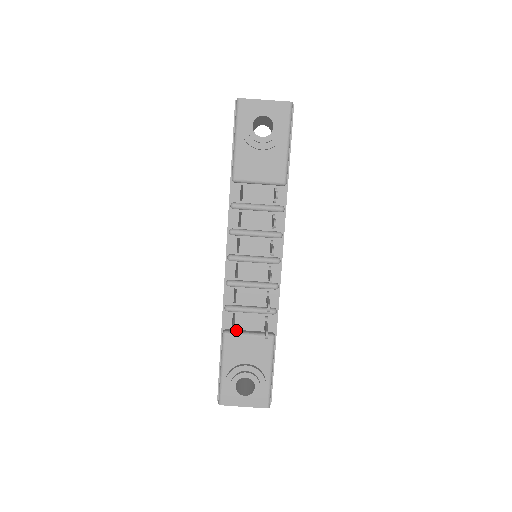
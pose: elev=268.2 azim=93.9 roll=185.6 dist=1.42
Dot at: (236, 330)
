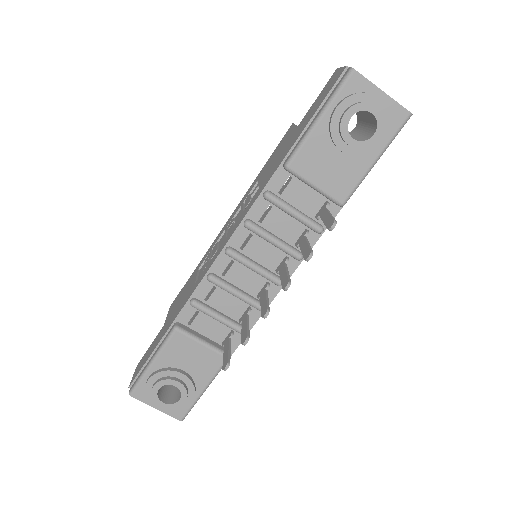
Dot at: (191, 330)
